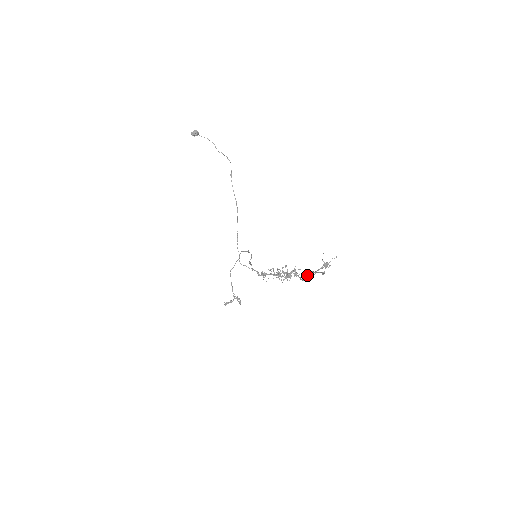
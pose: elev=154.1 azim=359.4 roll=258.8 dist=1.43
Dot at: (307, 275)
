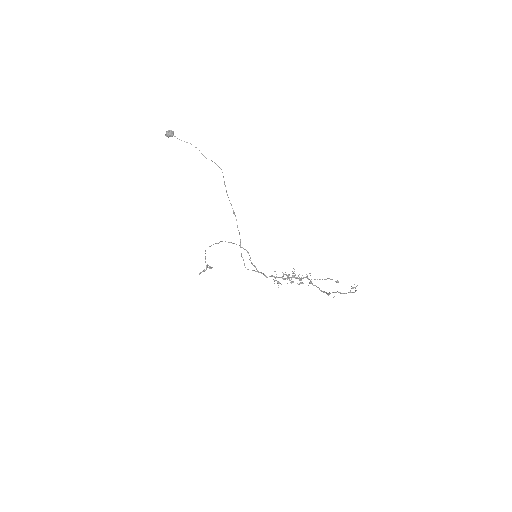
Dot at: occluded
